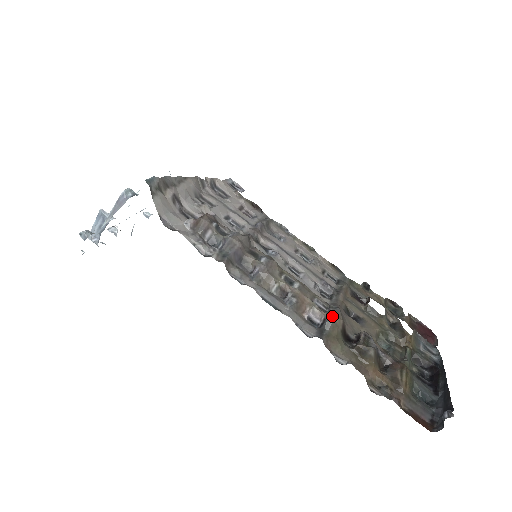
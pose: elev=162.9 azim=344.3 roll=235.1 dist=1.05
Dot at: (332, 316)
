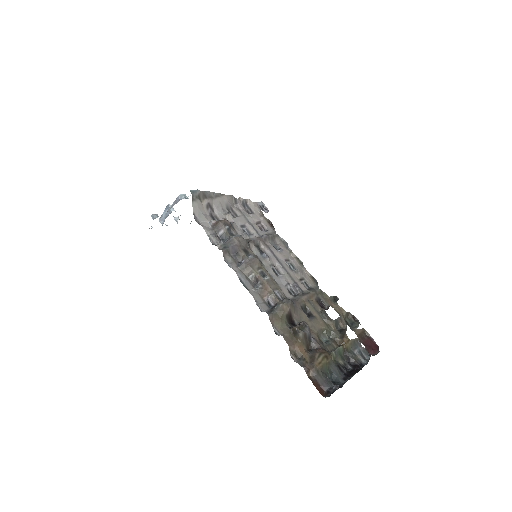
Dot at: (282, 303)
